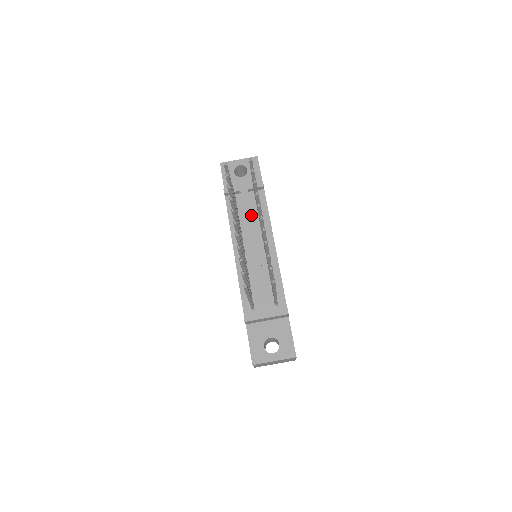
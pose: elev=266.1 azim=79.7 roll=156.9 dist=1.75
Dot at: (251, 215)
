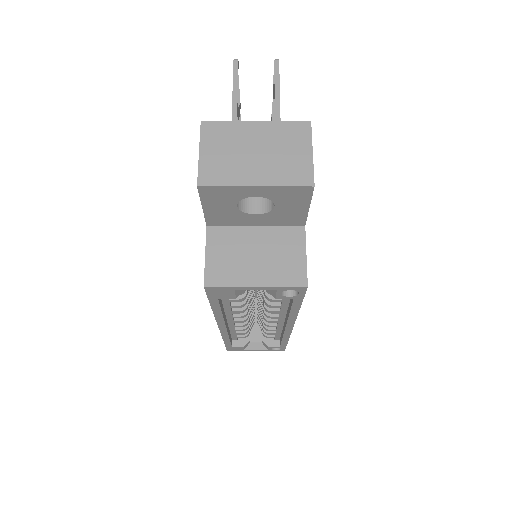
Dot at: occluded
